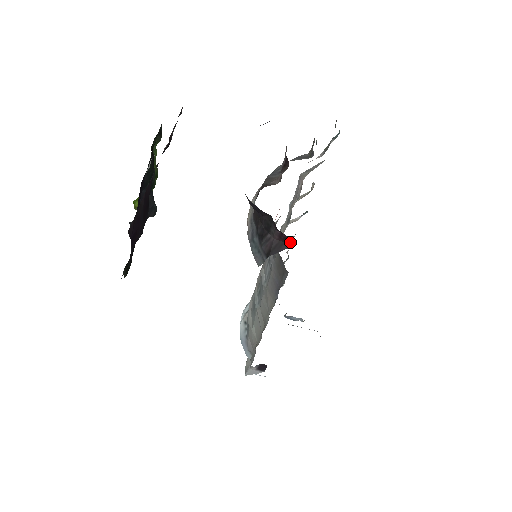
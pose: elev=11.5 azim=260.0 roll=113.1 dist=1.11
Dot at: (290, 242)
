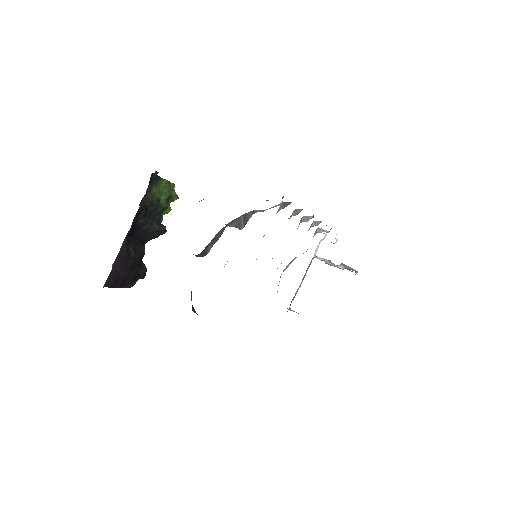
Dot at: occluded
